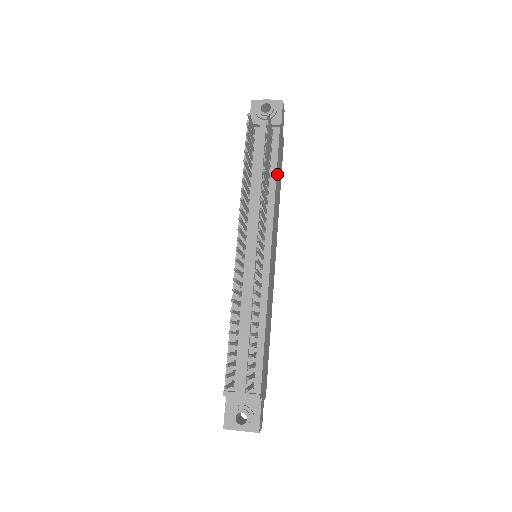
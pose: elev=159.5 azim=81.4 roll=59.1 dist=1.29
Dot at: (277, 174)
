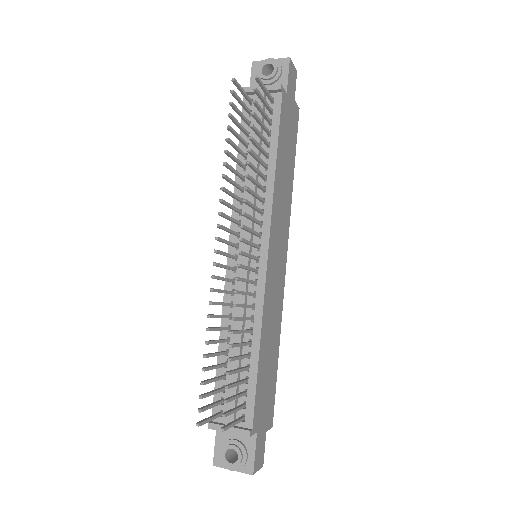
Dot at: (280, 153)
